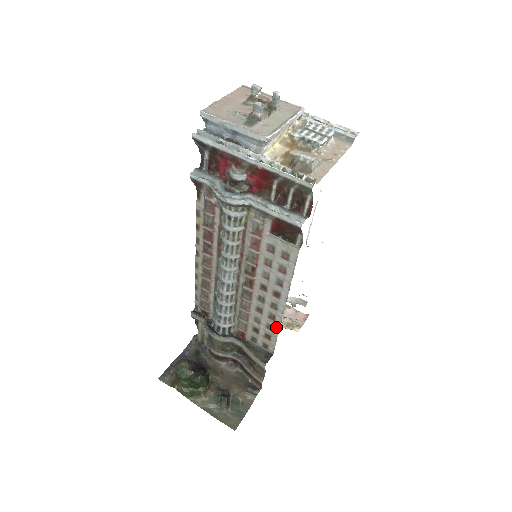
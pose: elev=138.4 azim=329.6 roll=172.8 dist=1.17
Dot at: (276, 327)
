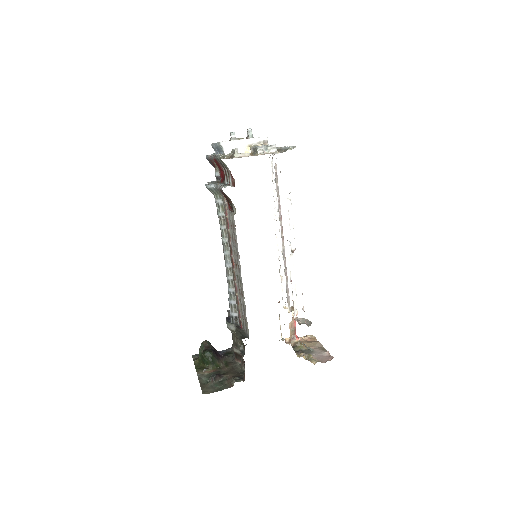
Dot at: (244, 302)
